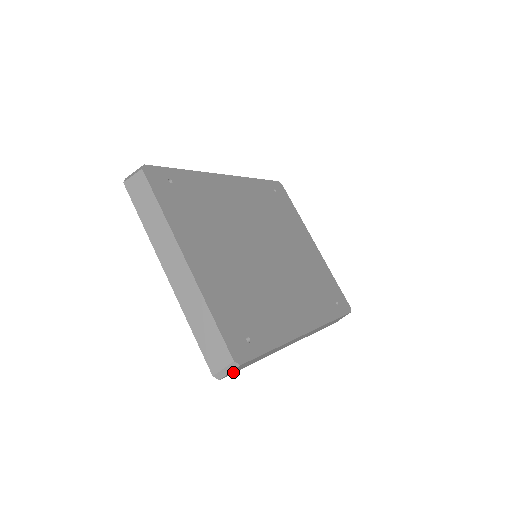
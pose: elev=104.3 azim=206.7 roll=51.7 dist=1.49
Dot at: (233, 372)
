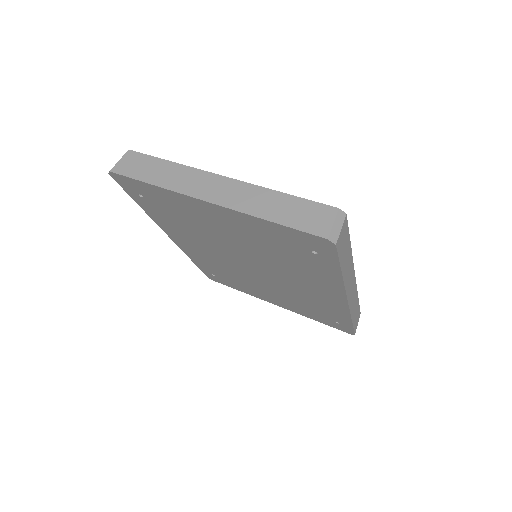
Dot at: (339, 249)
